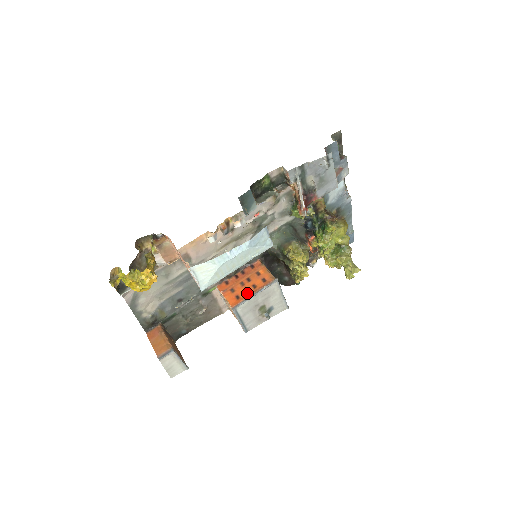
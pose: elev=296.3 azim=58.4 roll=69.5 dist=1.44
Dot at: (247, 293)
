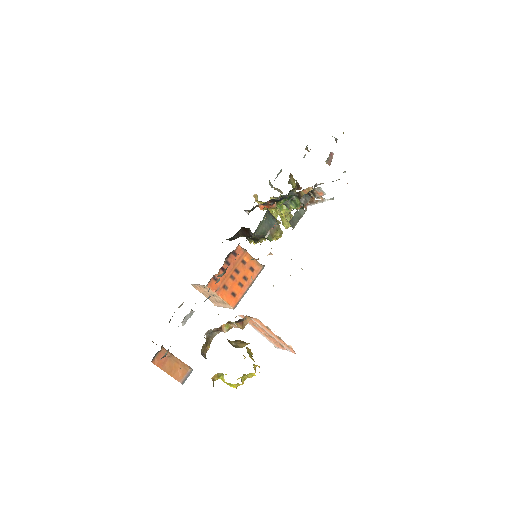
Dot at: (241, 288)
